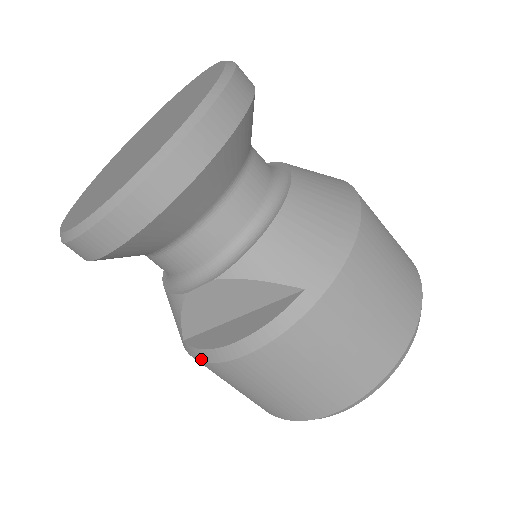
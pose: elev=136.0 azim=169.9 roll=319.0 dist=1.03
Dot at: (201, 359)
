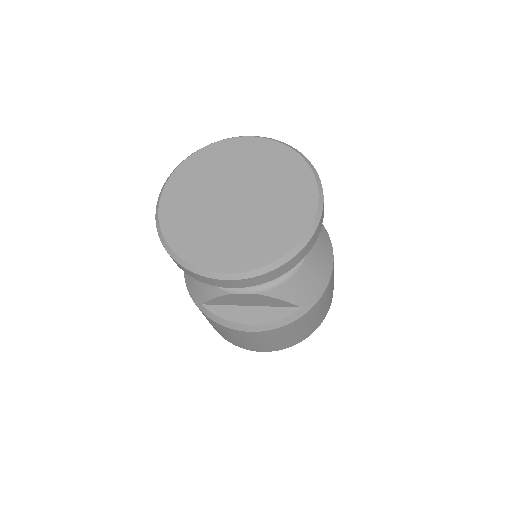
Dot at: (217, 322)
